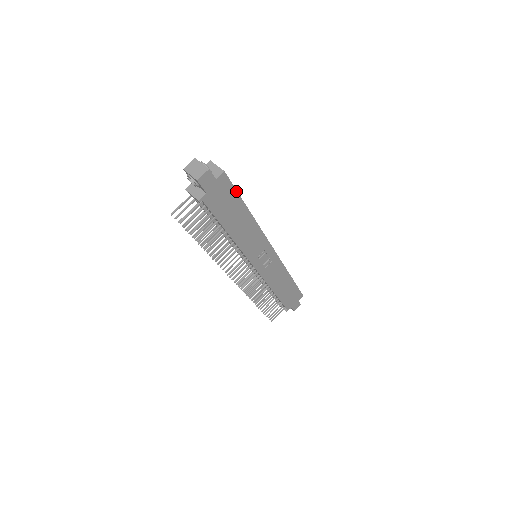
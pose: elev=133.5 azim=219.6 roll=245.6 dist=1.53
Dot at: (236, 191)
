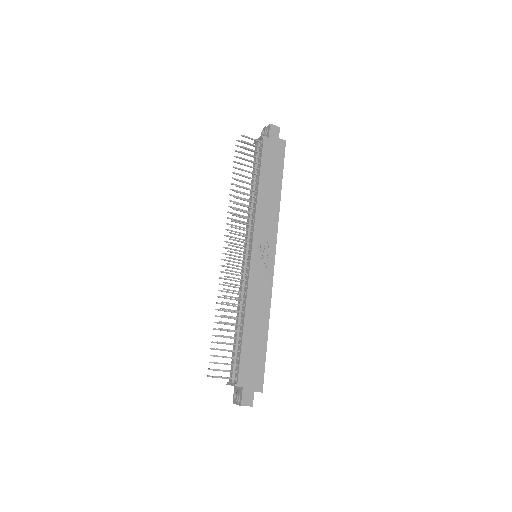
Dot at: (283, 163)
